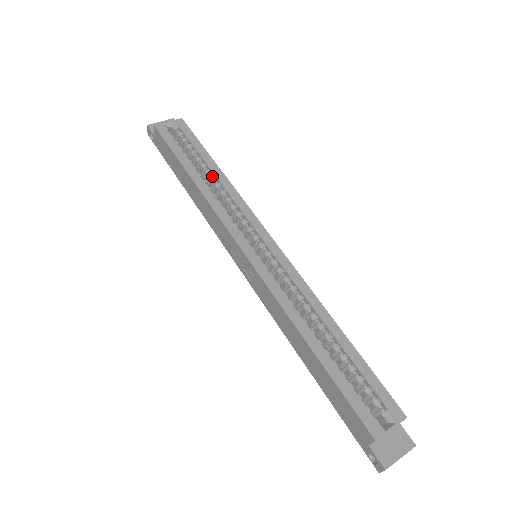
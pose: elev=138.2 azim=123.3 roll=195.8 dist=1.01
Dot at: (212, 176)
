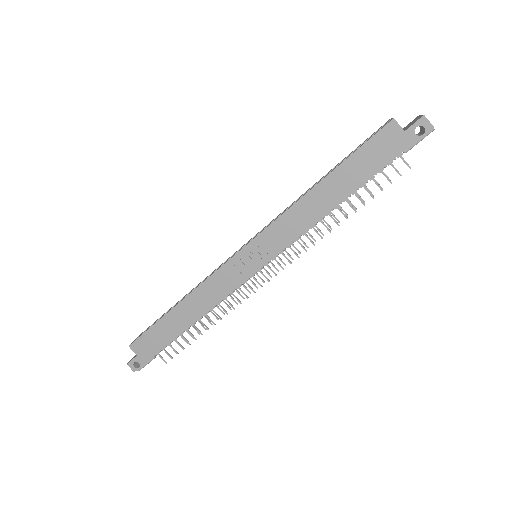
Dot at: occluded
